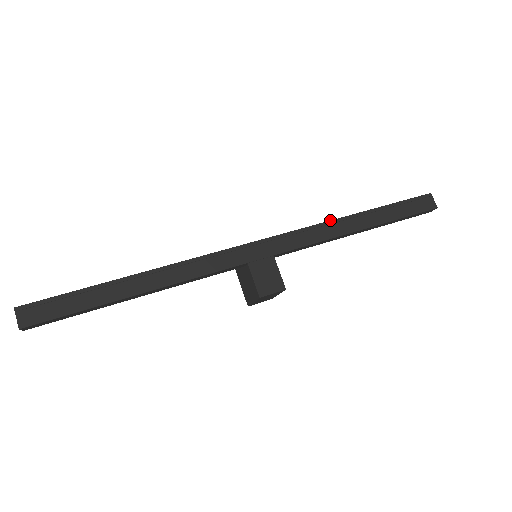
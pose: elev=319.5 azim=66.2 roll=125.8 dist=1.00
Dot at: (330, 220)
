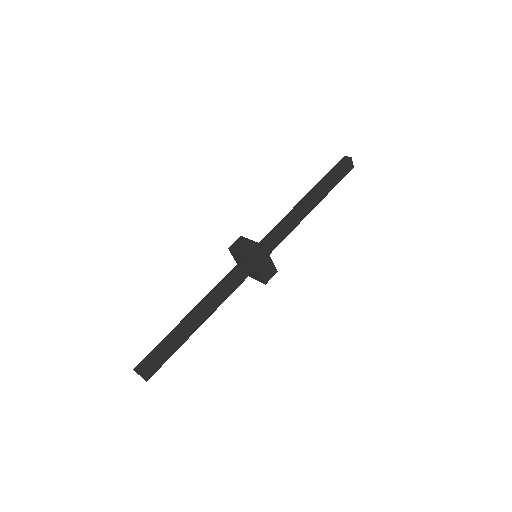
Dot at: (297, 212)
